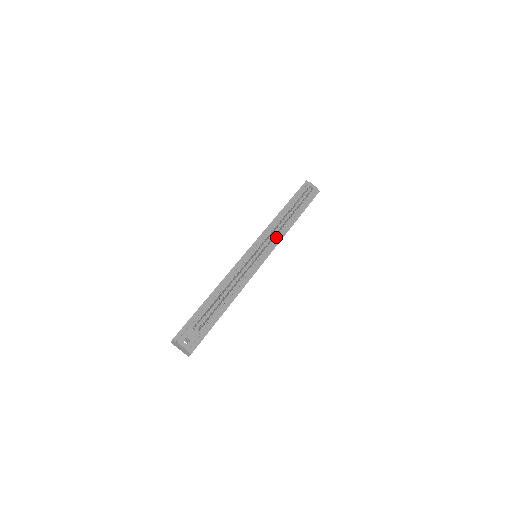
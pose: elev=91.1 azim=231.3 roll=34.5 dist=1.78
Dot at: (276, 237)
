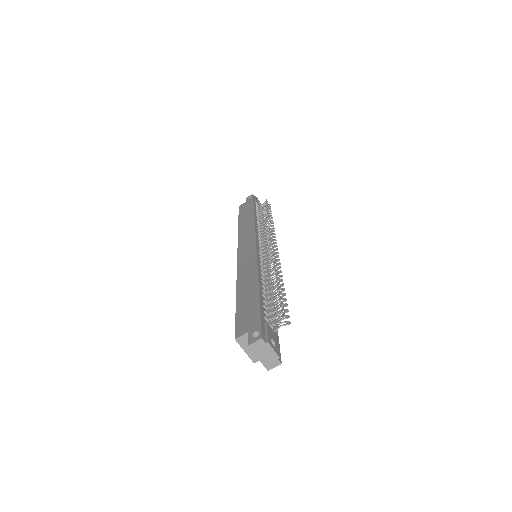
Dot at: occluded
